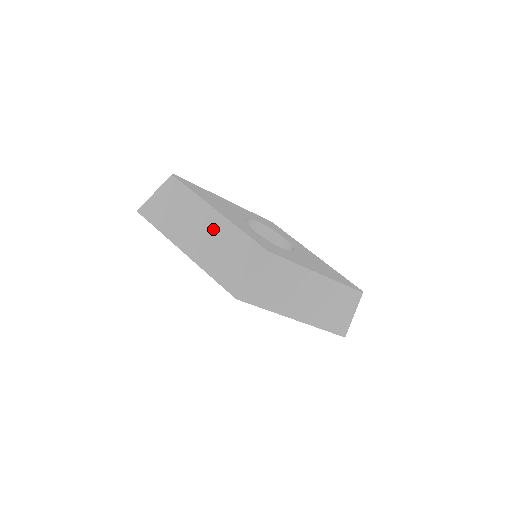
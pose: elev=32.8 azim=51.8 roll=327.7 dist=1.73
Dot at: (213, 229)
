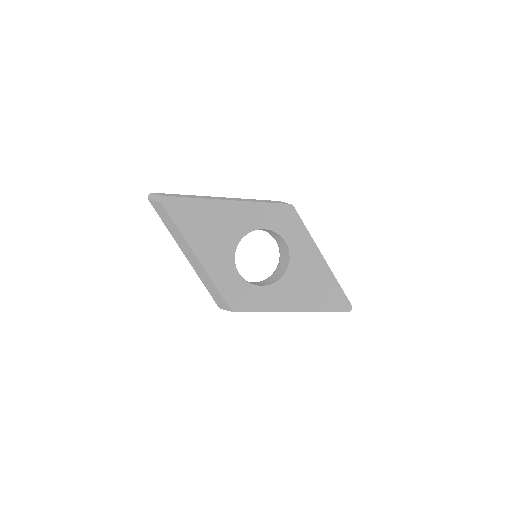
Dot at: (198, 265)
